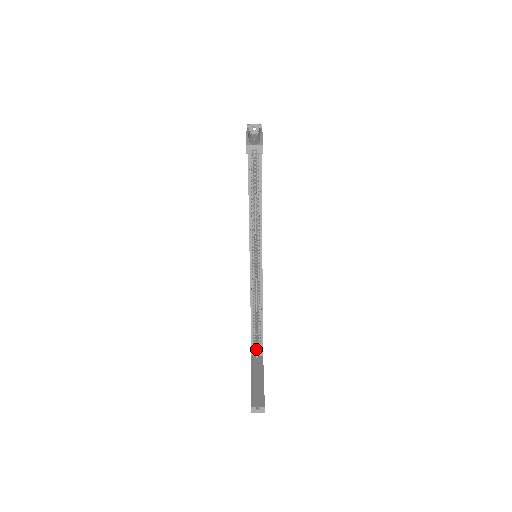
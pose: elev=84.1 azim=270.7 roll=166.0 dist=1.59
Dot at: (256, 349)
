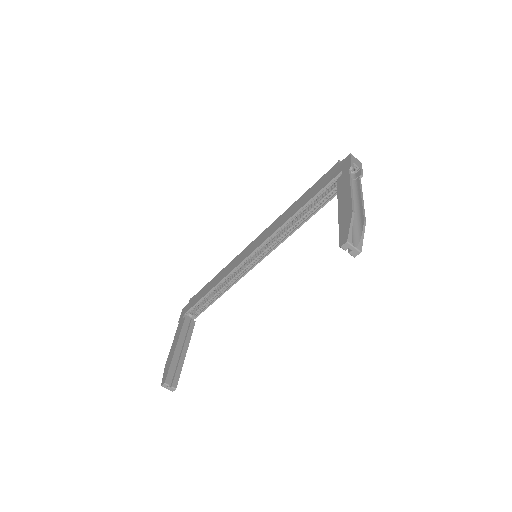
Dot at: occluded
